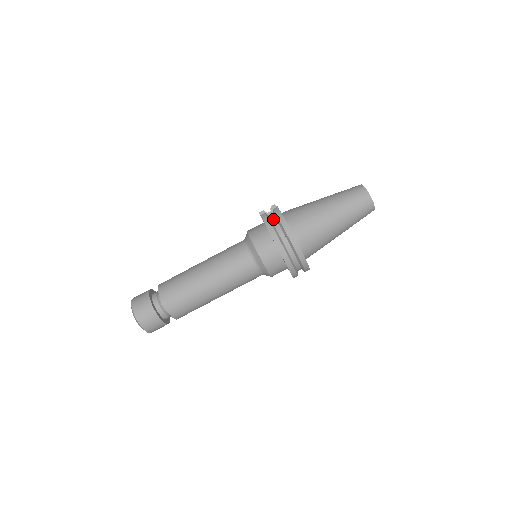
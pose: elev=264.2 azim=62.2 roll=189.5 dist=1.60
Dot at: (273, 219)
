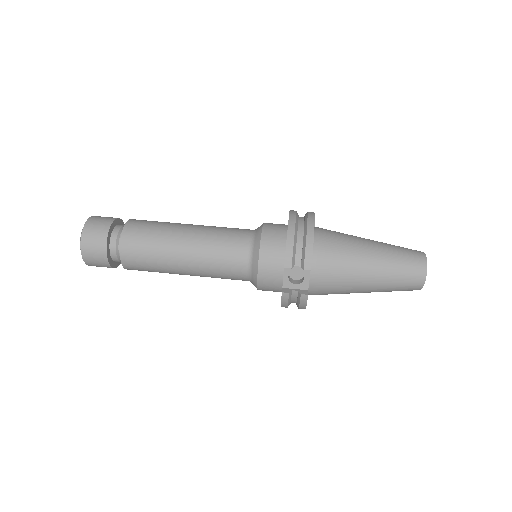
Dot at: occluded
